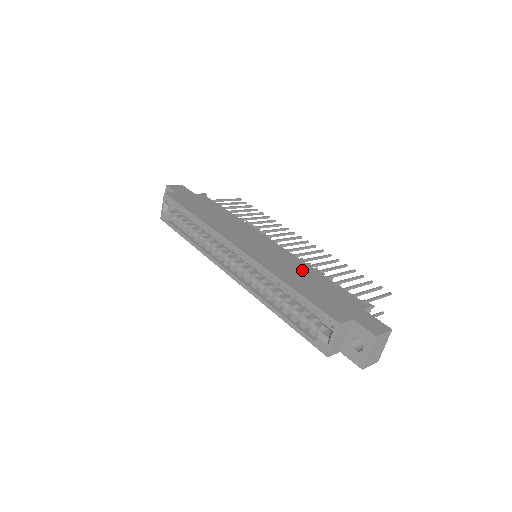
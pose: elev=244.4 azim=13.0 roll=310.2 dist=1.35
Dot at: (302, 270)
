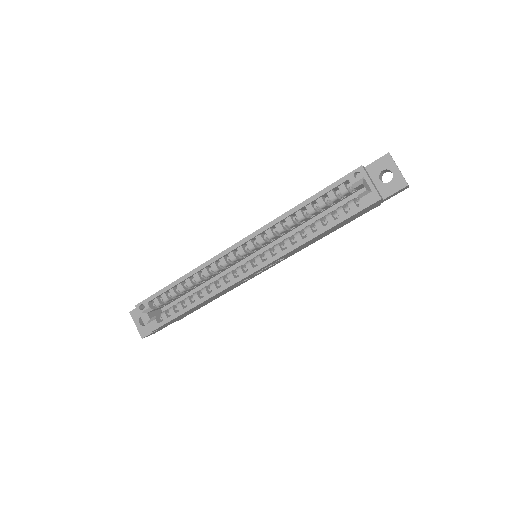
Dot at: occluded
